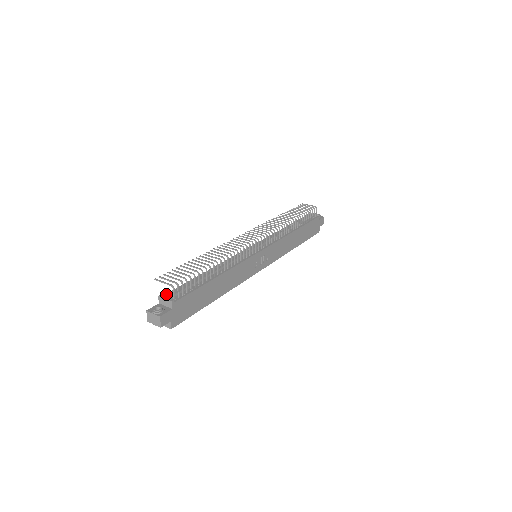
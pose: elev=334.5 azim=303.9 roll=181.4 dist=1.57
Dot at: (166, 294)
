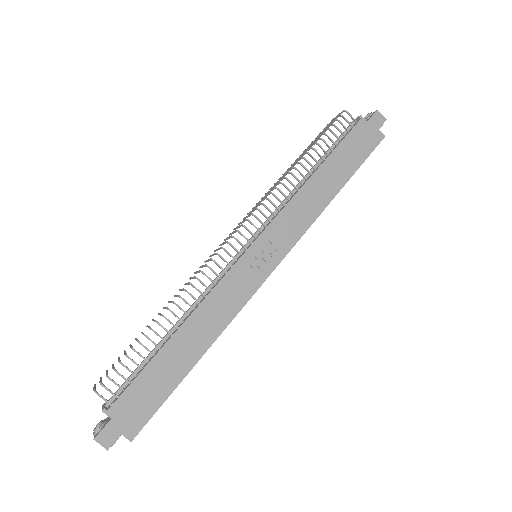
Dot at: occluded
